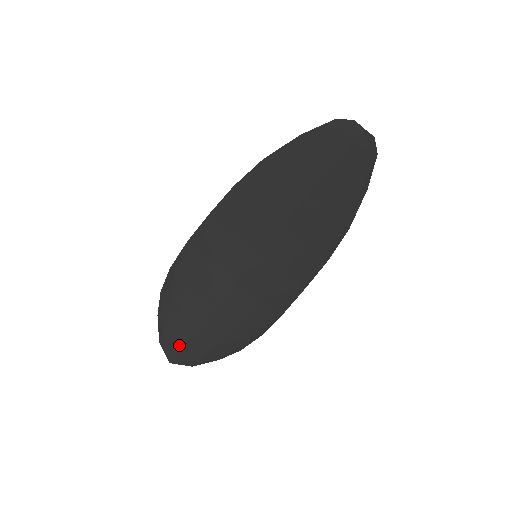
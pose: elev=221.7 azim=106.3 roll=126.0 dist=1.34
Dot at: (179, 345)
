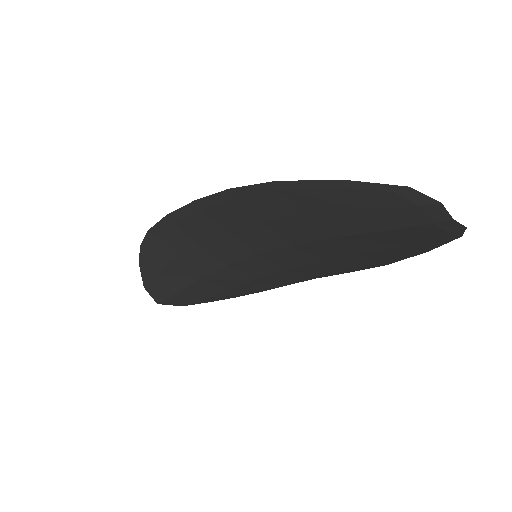
Dot at: (166, 295)
